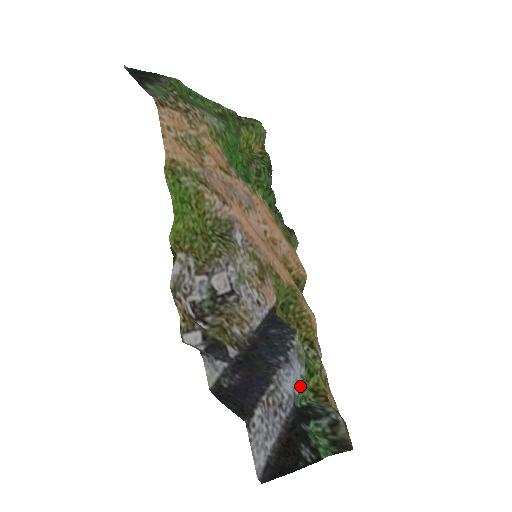
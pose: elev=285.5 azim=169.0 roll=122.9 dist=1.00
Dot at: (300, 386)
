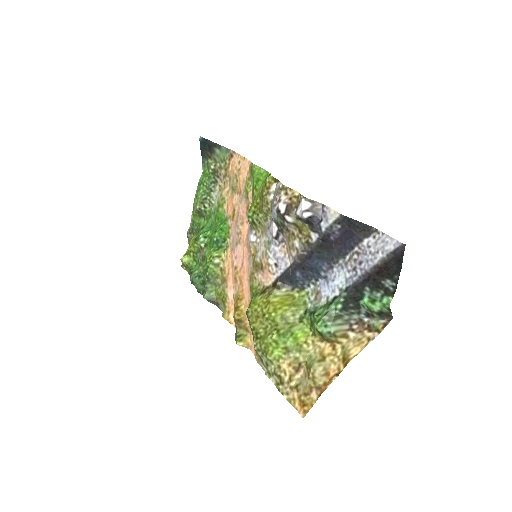
Dot at: (334, 297)
